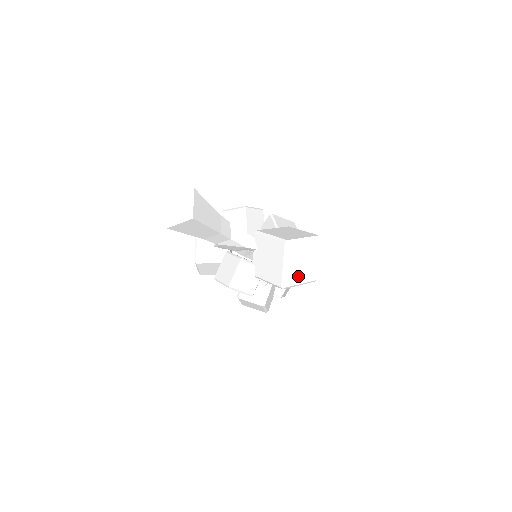
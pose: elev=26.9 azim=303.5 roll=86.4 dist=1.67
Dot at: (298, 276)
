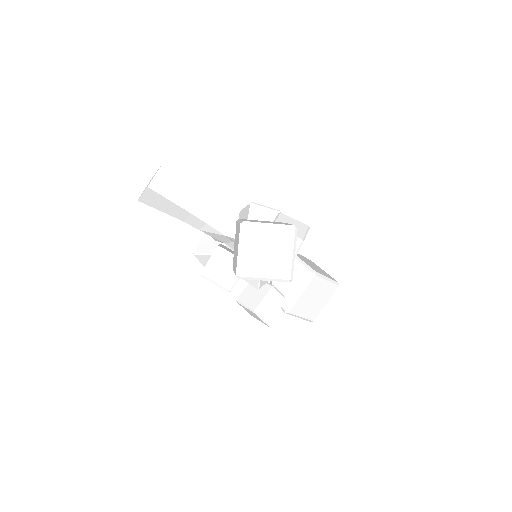
Dot at: (260, 267)
